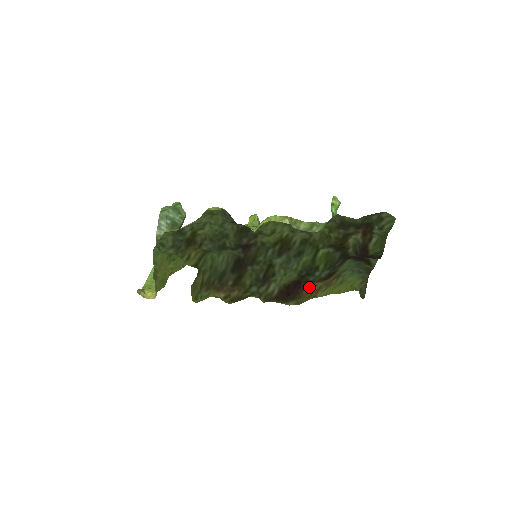
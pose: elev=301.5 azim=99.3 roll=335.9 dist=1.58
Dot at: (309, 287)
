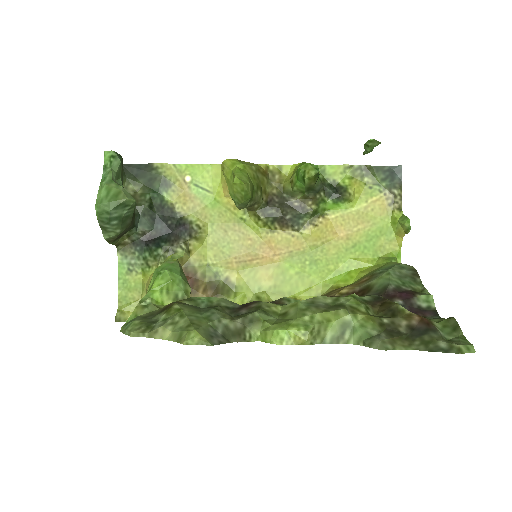
Dot at: (332, 295)
